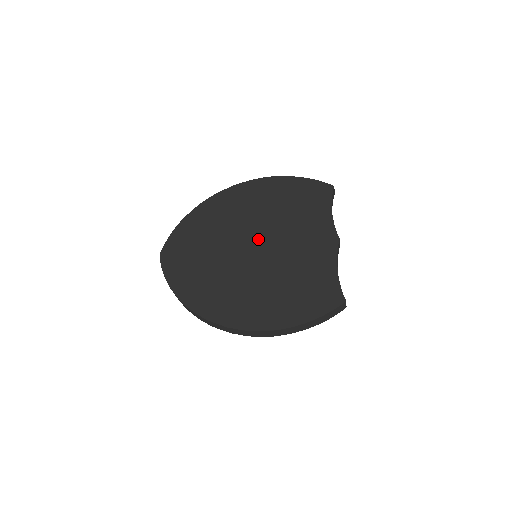
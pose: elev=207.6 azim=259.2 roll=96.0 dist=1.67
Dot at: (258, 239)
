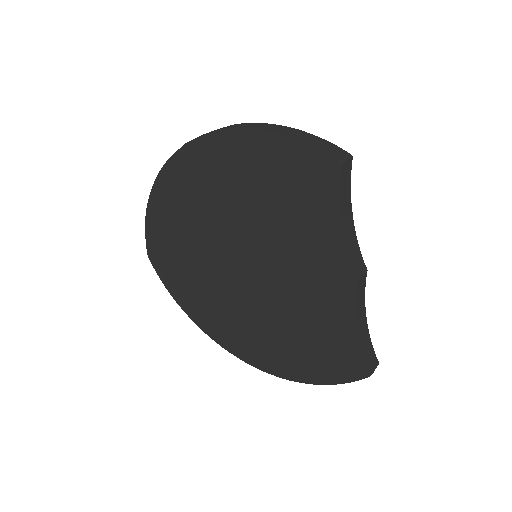
Dot at: (244, 257)
